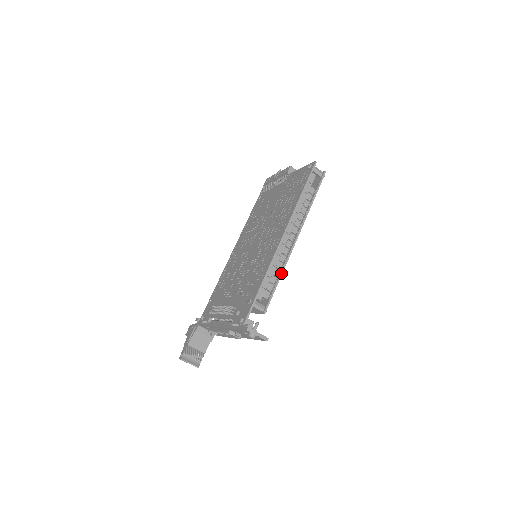
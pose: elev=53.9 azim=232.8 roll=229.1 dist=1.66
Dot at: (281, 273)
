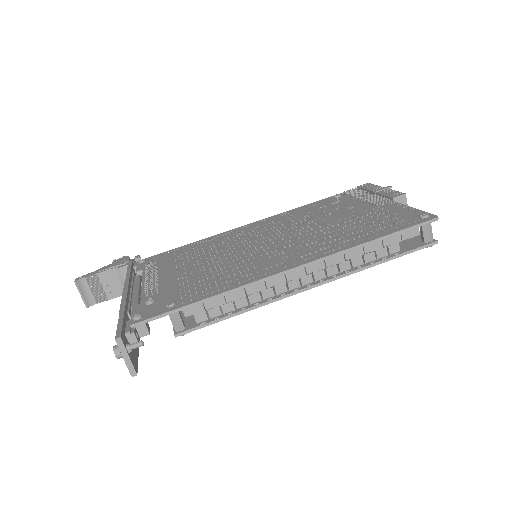
Dot at: (246, 309)
